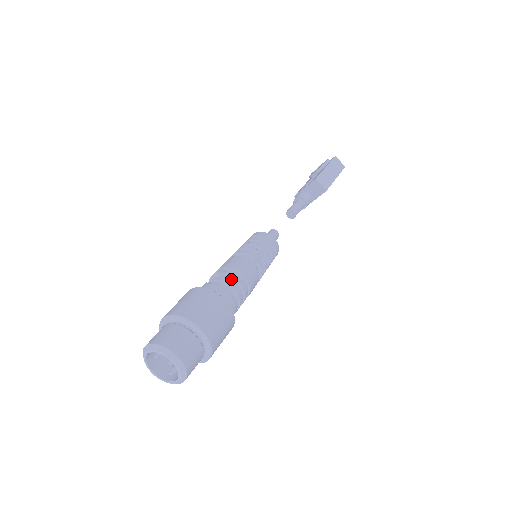
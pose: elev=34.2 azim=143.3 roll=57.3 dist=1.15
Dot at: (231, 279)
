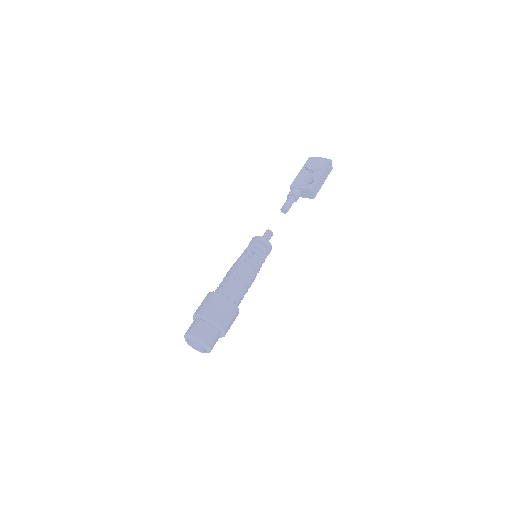
Dot at: (243, 288)
